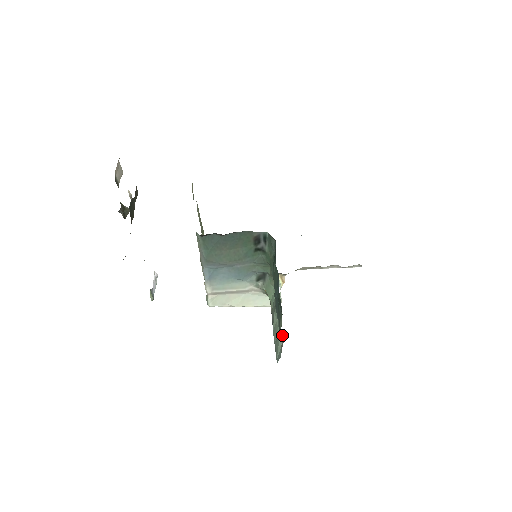
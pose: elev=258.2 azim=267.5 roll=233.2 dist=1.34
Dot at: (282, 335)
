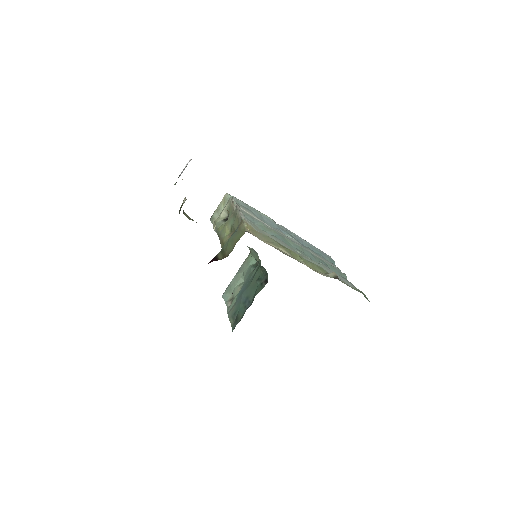
Dot at: occluded
